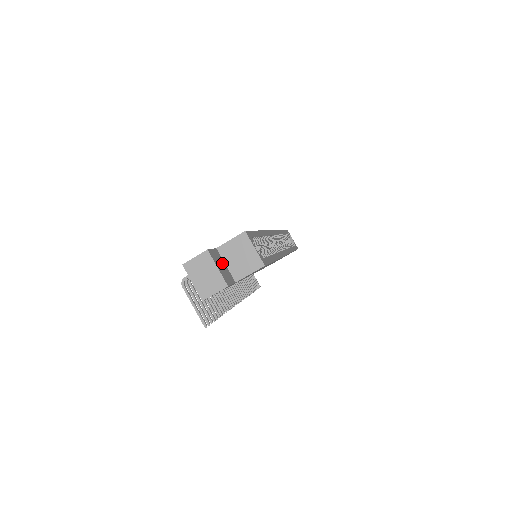
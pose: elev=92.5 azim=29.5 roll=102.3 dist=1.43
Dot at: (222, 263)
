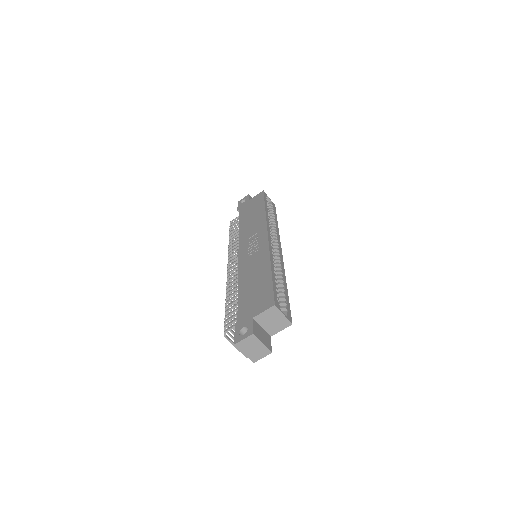
Dot at: (260, 330)
